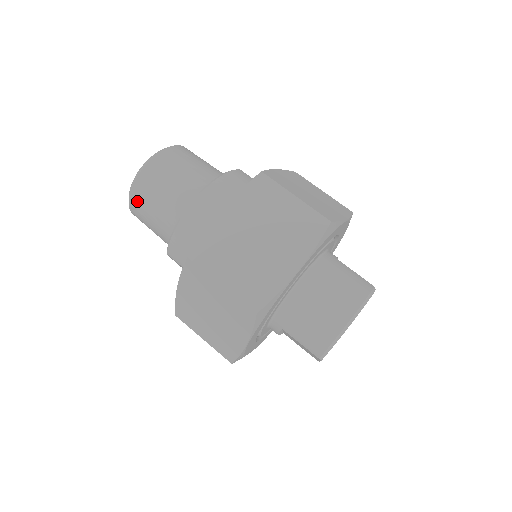
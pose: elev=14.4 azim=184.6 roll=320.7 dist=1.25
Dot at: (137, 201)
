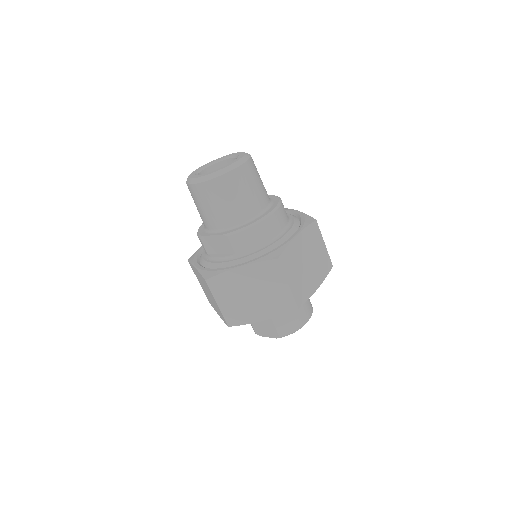
Dot at: (222, 185)
